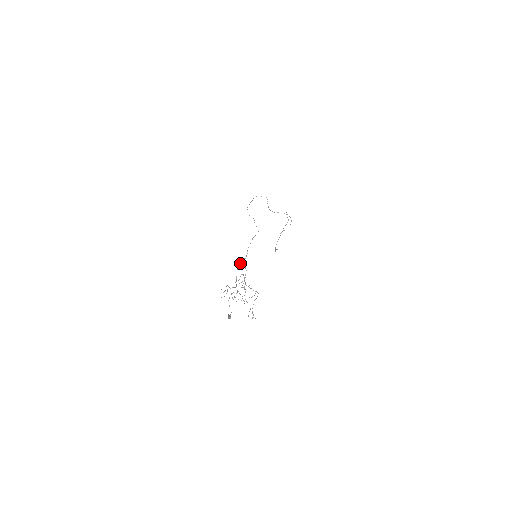
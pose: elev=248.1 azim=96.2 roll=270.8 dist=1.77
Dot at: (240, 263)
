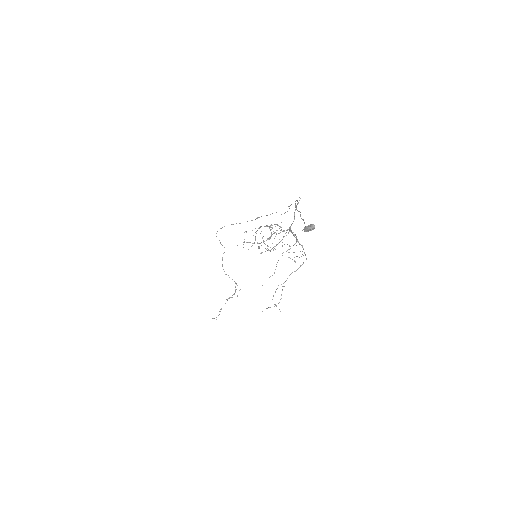
Dot at: occluded
